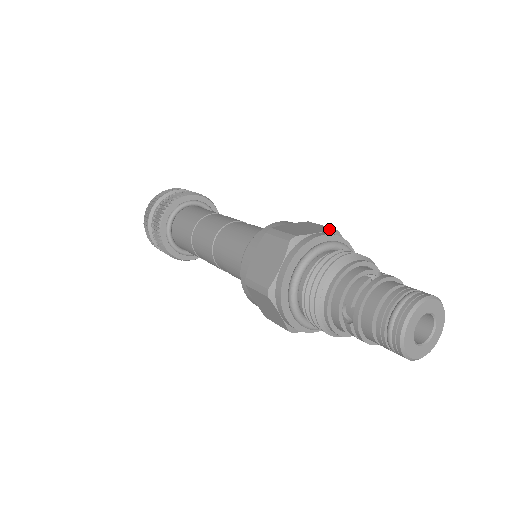
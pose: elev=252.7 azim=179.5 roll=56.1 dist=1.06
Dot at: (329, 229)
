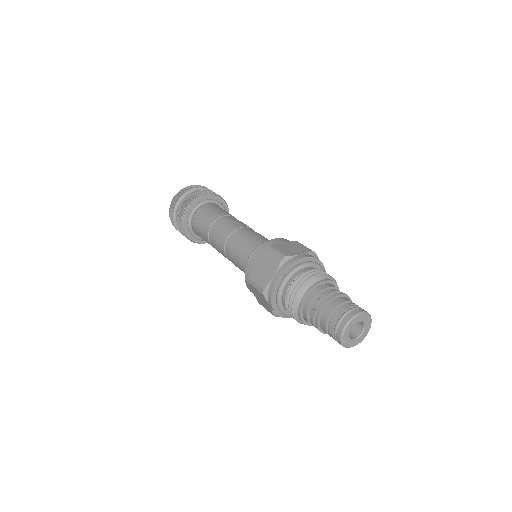
Dot at: (279, 264)
